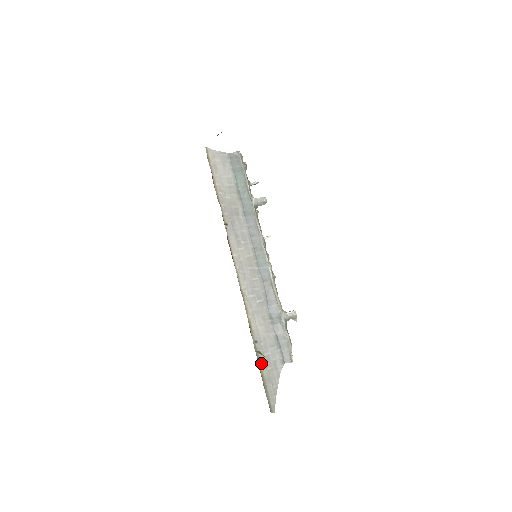
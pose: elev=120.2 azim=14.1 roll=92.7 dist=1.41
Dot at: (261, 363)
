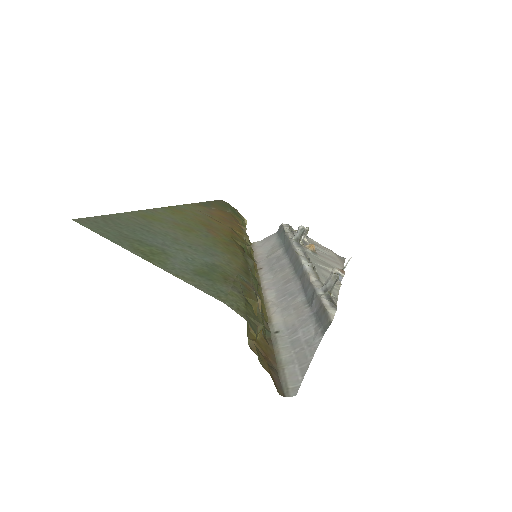
Dot at: (280, 349)
